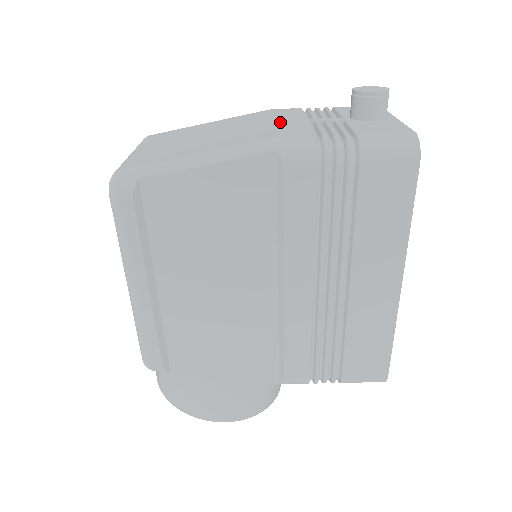
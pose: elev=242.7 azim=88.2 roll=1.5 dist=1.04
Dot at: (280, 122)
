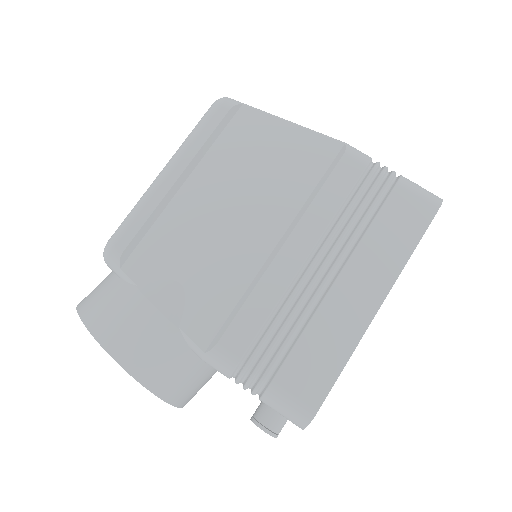
Dot at: occluded
